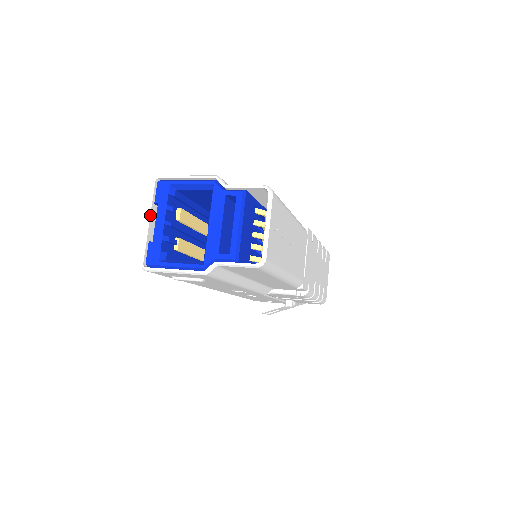
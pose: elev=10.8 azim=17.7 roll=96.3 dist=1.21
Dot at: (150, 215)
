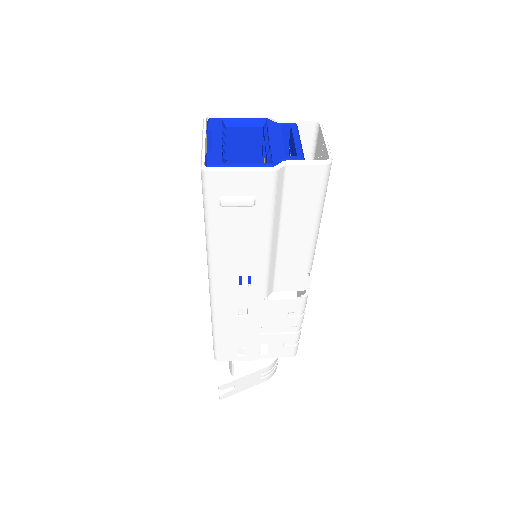
Dot at: (205, 136)
